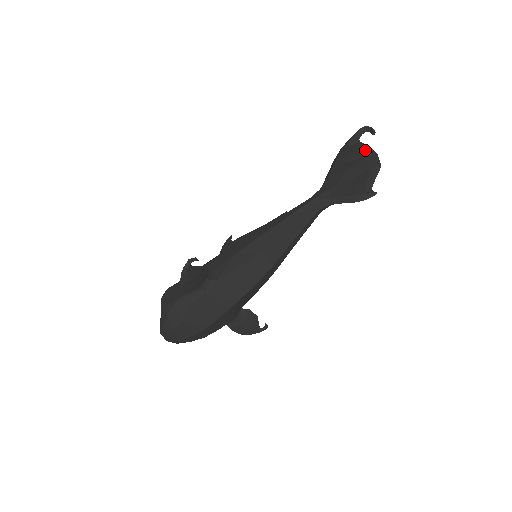
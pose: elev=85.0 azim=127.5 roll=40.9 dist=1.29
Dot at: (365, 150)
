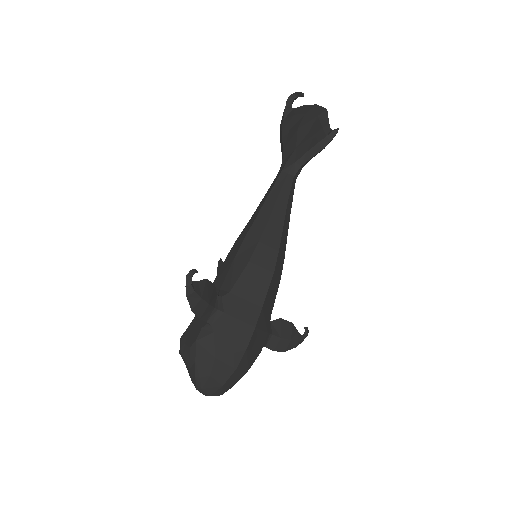
Dot at: (303, 109)
